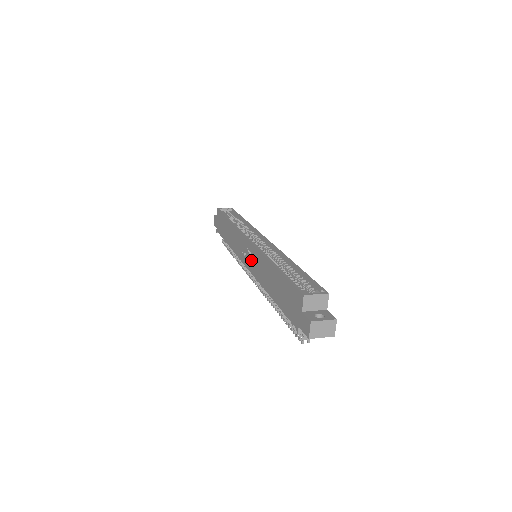
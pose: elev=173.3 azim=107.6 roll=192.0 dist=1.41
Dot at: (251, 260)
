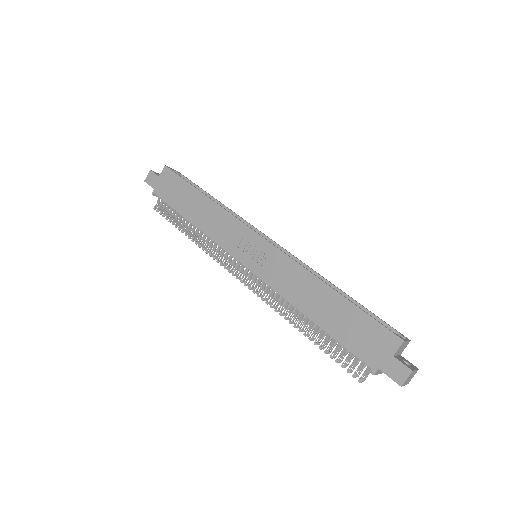
Dot at: (264, 263)
